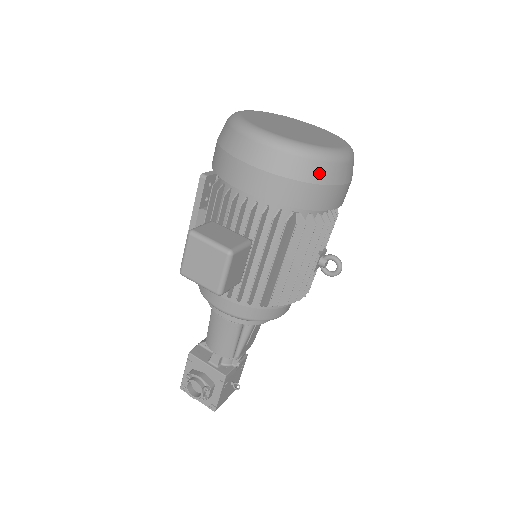
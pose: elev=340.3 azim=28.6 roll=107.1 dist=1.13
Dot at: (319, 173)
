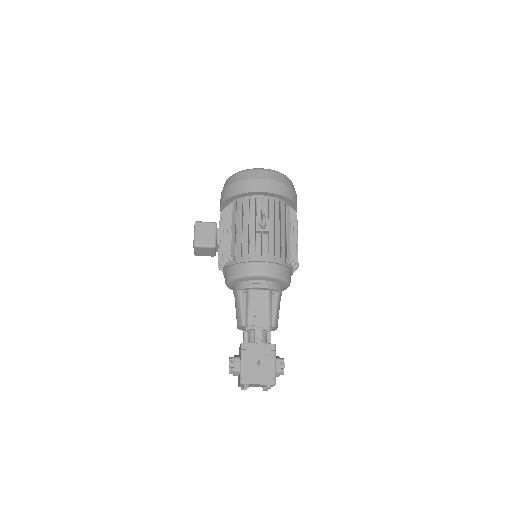
Dot at: (237, 178)
